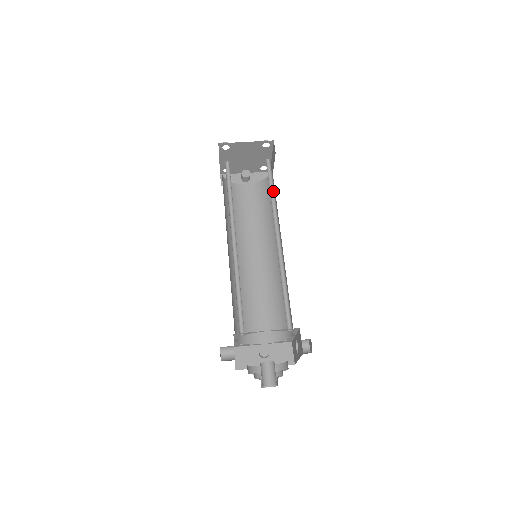
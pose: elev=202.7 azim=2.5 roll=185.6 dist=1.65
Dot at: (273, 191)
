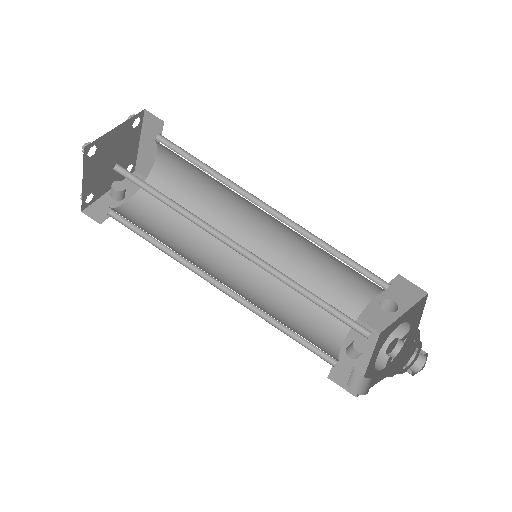
Dot at: (204, 168)
